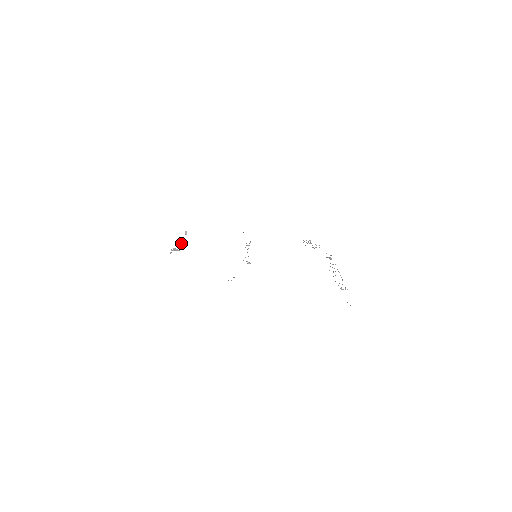
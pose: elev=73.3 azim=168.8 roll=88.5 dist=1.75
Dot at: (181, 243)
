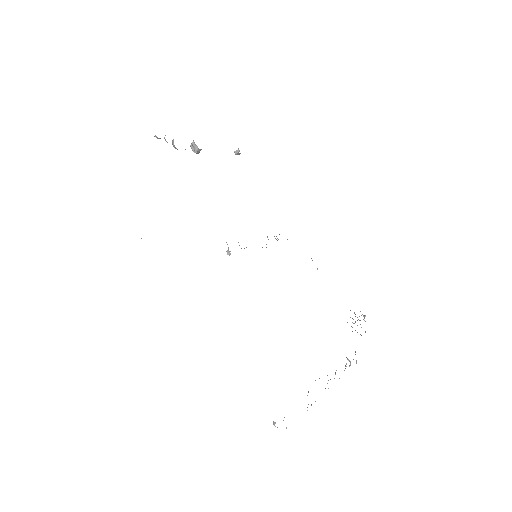
Dot at: occluded
